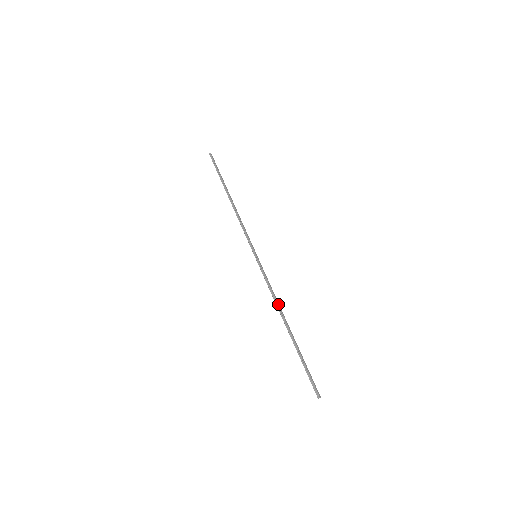
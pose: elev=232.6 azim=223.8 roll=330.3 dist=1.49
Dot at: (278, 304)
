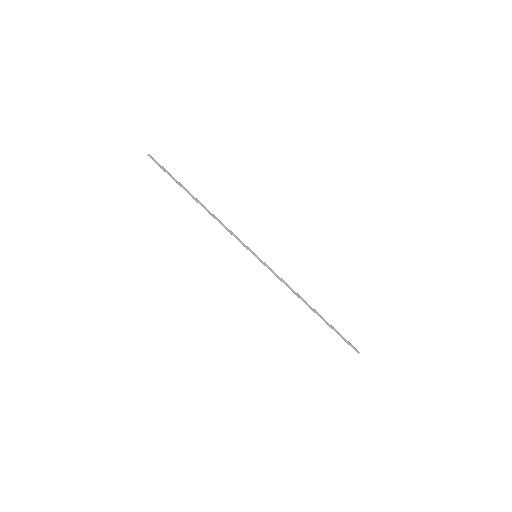
Dot at: (296, 294)
